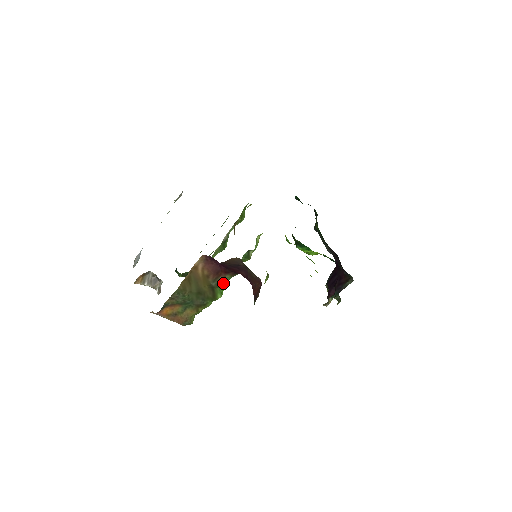
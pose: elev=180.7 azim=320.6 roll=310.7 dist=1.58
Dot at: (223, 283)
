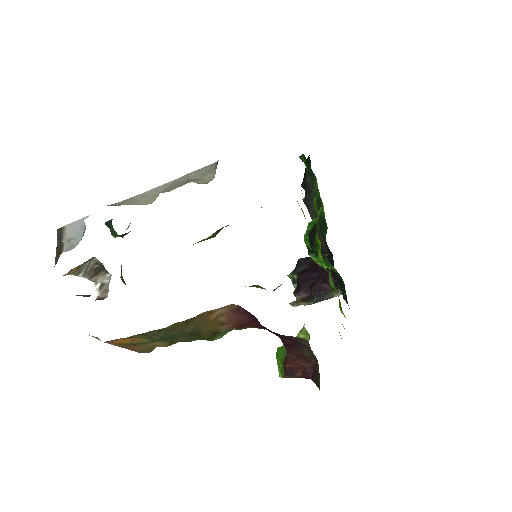
Dot at: (236, 329)
